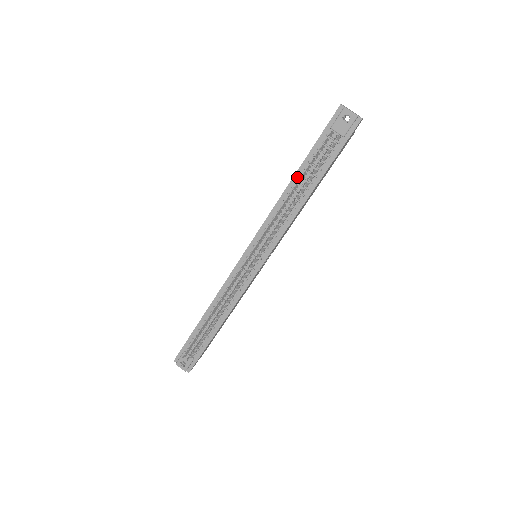
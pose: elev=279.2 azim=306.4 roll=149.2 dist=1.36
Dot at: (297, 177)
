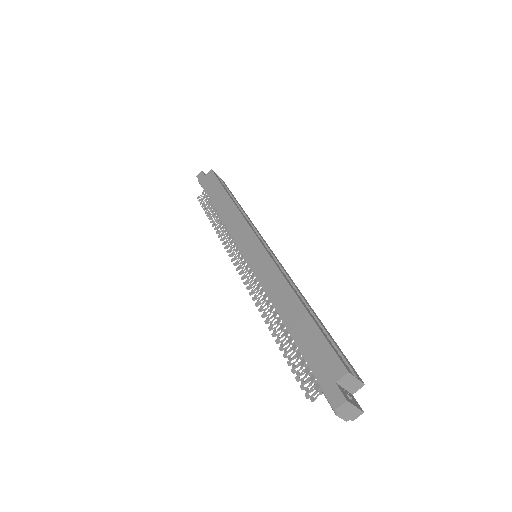
Dot at: (287, 327)
